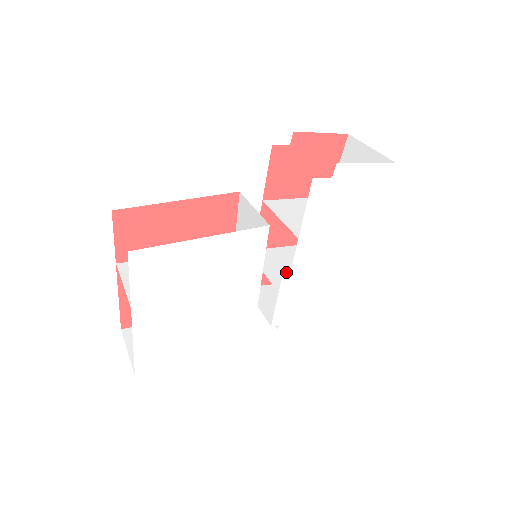
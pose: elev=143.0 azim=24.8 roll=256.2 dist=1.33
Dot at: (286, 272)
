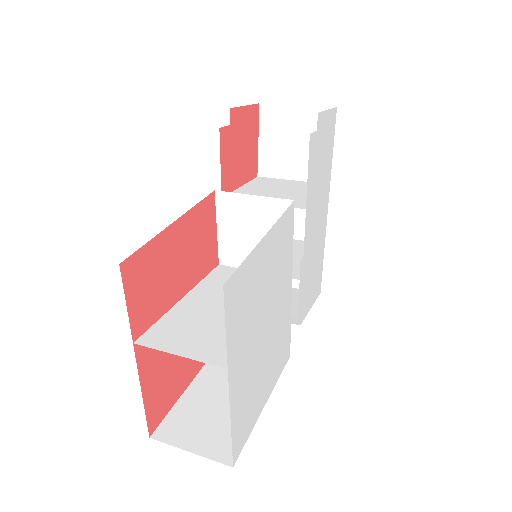
Dot at: occluded
